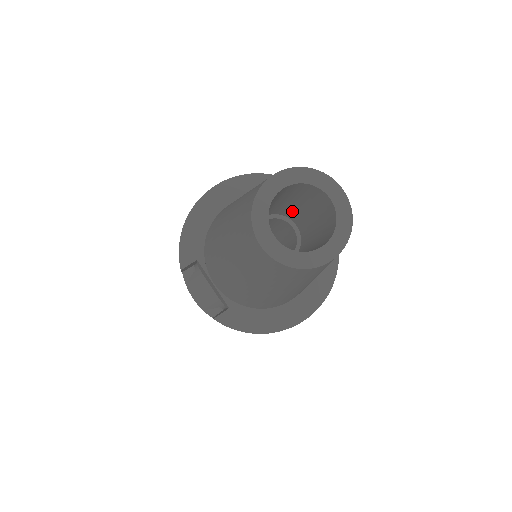
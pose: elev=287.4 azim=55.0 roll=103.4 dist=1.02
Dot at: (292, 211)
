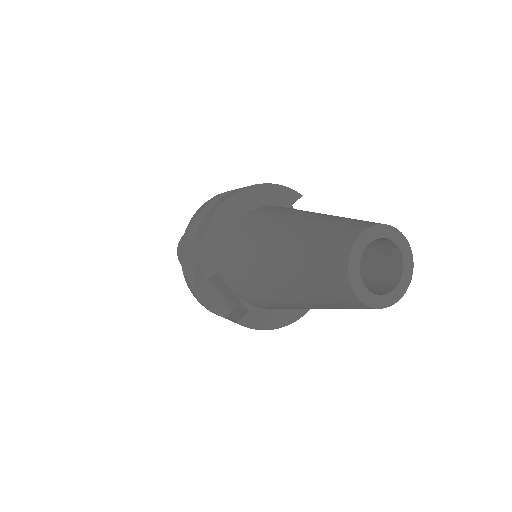
Dot at: occluded
